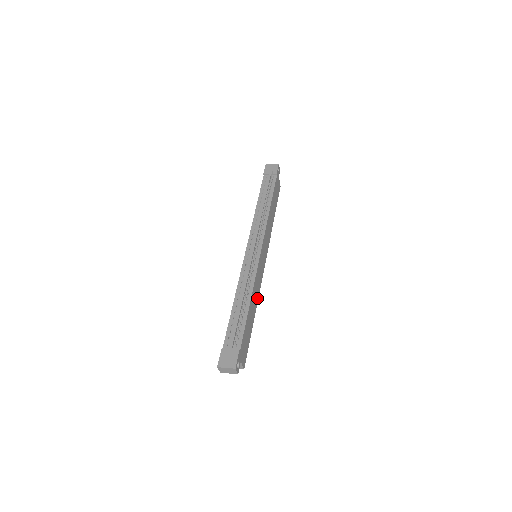
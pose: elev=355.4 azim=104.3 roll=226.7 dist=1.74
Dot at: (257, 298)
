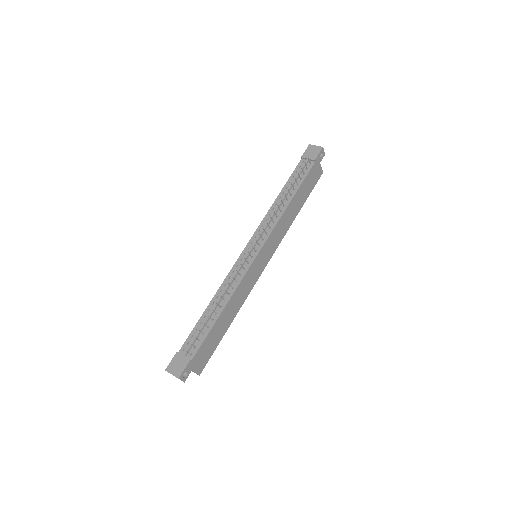
Dot at: (241, 303)
